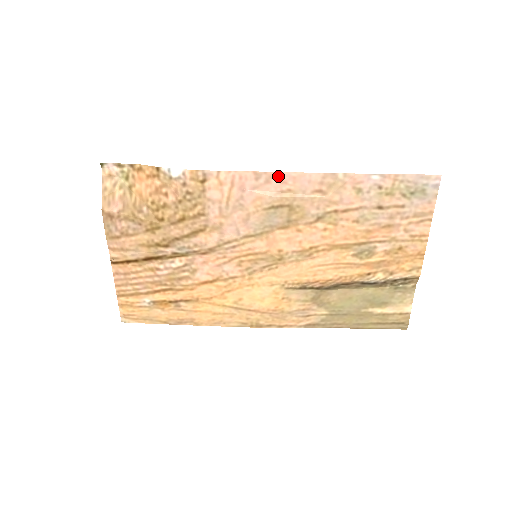
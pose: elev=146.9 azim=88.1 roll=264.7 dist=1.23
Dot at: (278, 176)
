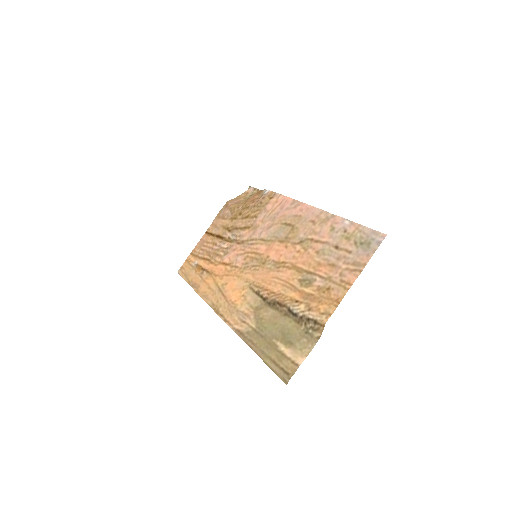
Dot at: (302, 205)
